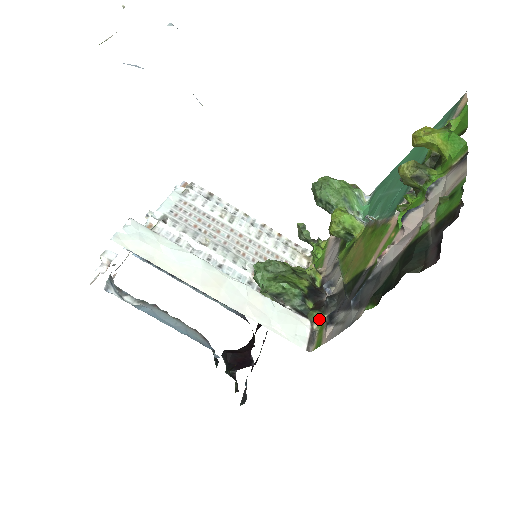
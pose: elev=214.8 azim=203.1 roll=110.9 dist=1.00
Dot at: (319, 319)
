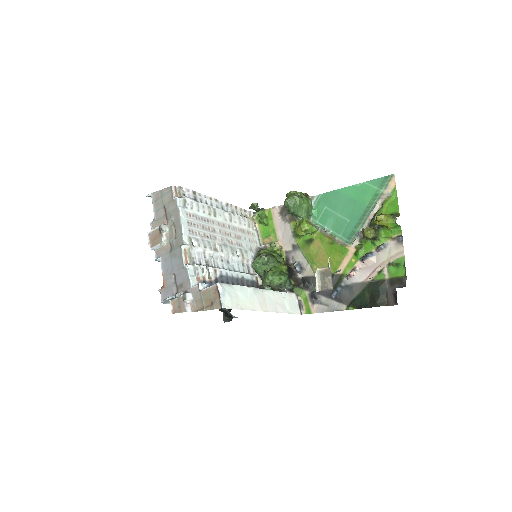
Dot at: (302, 294)
